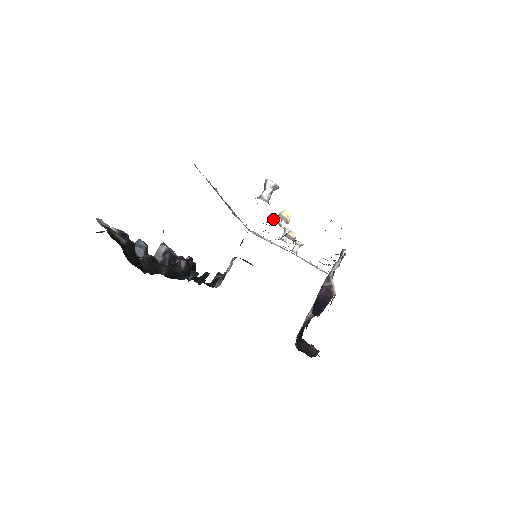
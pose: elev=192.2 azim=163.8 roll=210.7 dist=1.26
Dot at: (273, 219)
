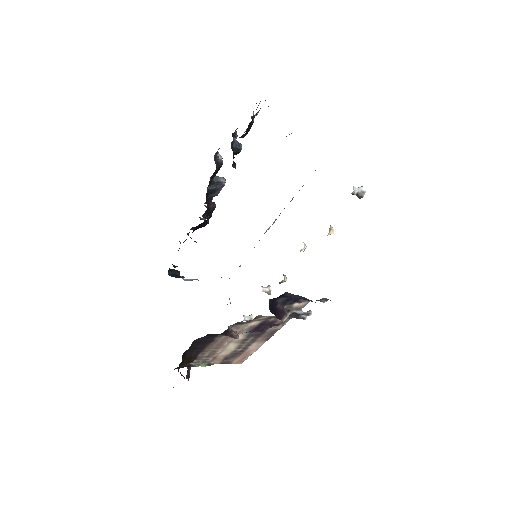
Dot at: occluded
